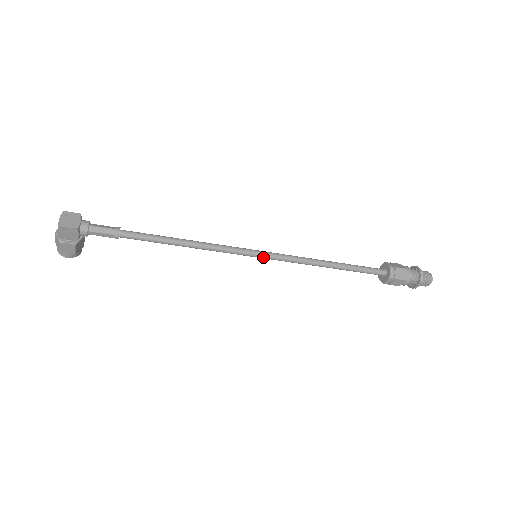
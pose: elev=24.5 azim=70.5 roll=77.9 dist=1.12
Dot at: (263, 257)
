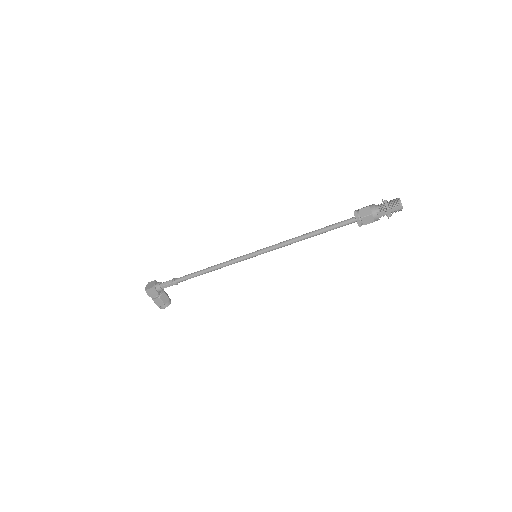
Dot at: (258, 254)
